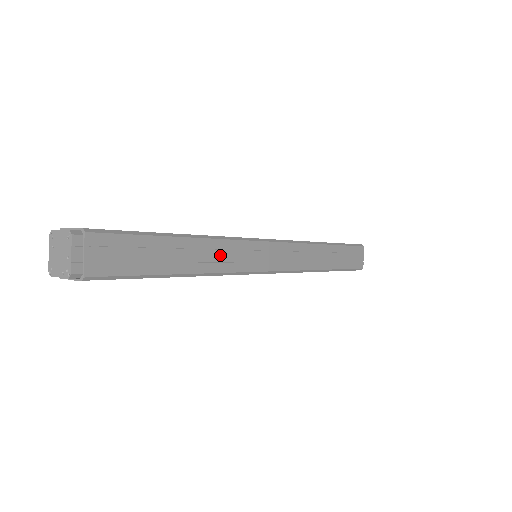
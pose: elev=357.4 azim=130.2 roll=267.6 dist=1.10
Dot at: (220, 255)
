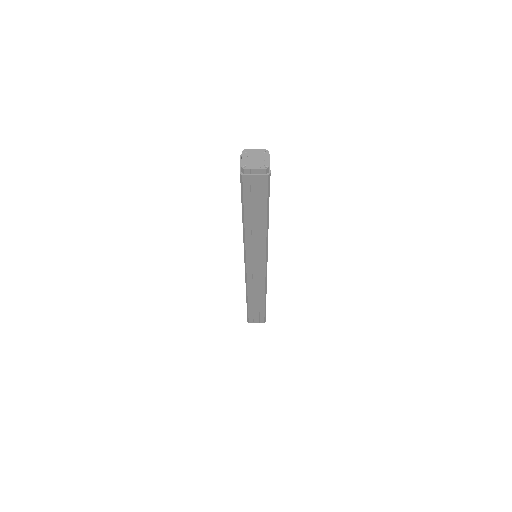
Dot at: occluded
